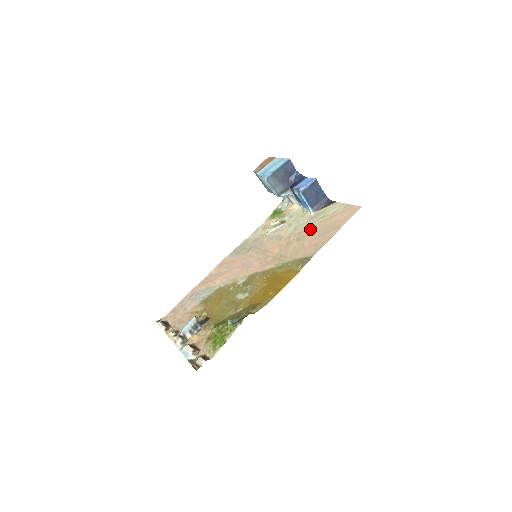
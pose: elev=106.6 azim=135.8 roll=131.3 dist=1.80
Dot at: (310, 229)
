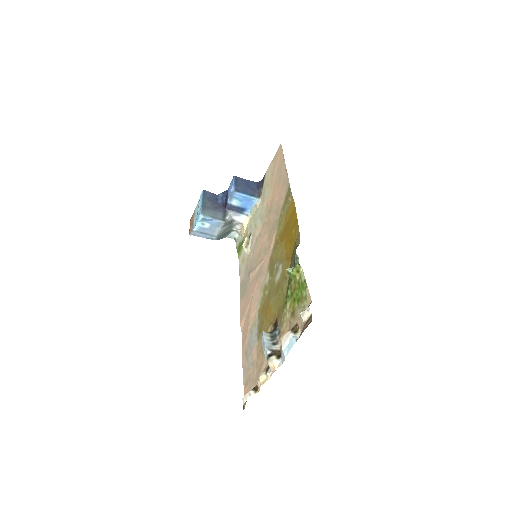
Dot at: (269, 198)
